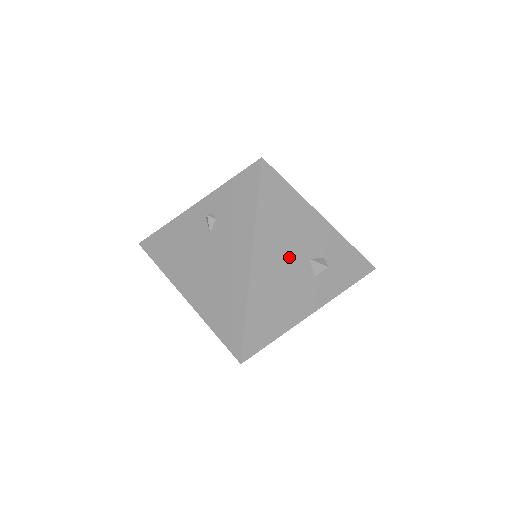
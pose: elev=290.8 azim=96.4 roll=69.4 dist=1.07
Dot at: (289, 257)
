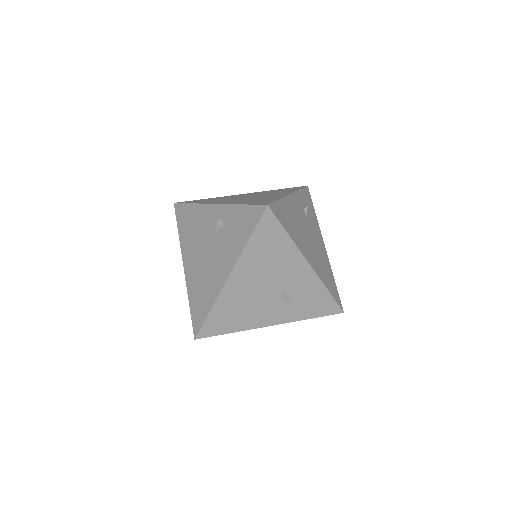
Dot at: (264, 282)
